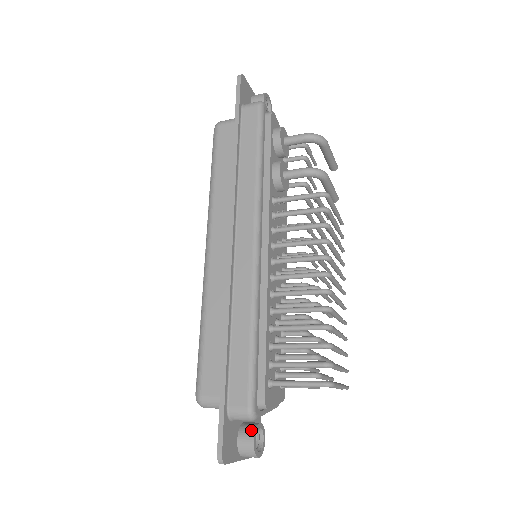
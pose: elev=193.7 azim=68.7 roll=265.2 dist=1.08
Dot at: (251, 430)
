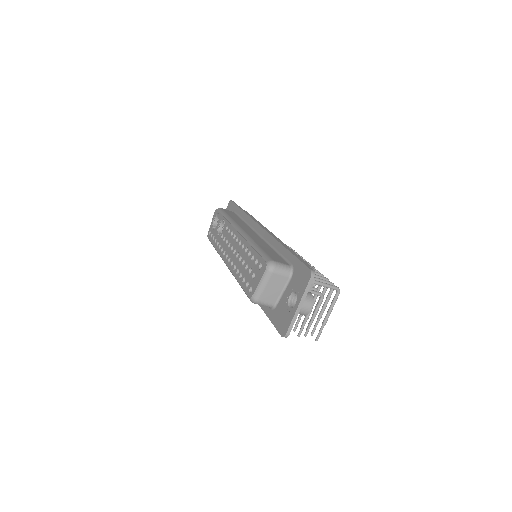
Dot at: occluded
